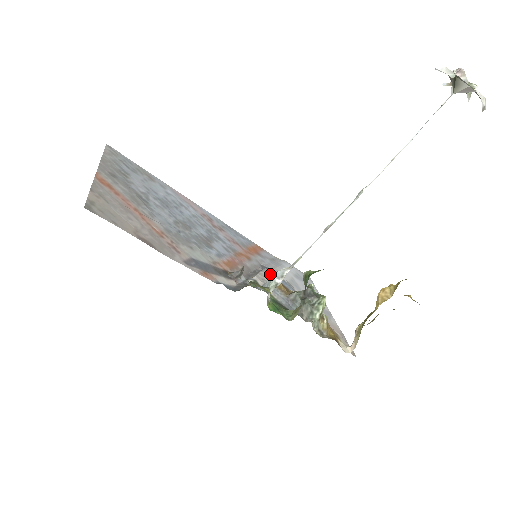
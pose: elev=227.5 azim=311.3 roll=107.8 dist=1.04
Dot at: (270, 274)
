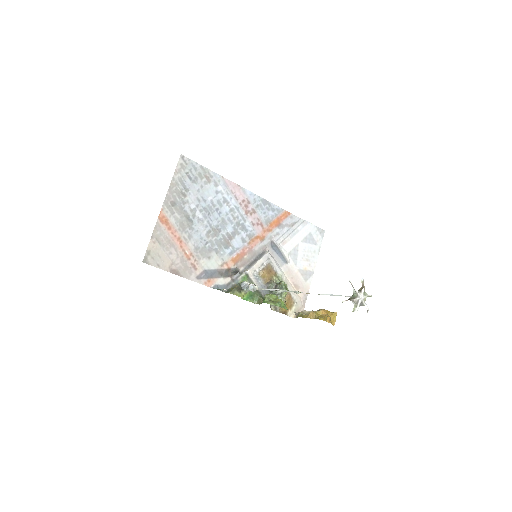
Dot at: (267, 260)
